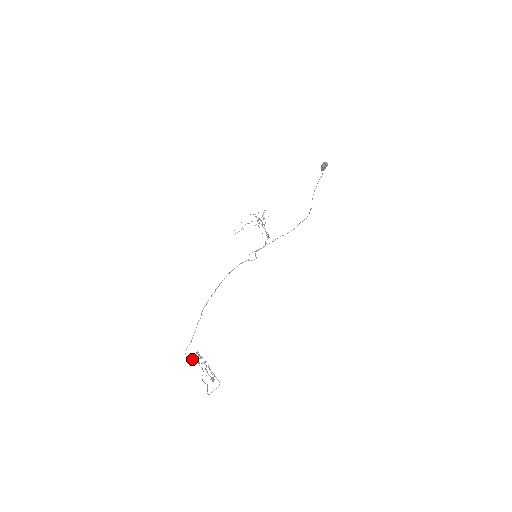
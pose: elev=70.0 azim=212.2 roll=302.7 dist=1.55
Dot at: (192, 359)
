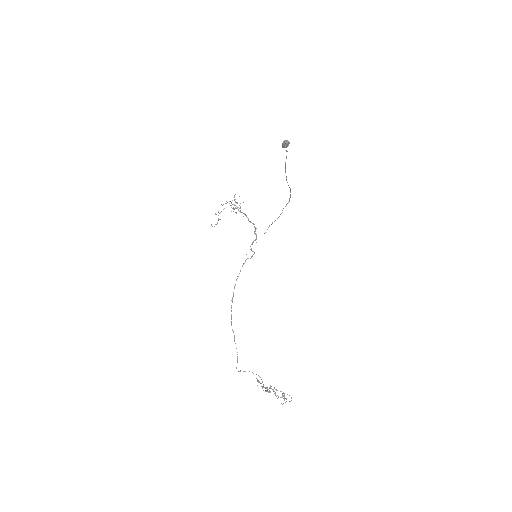
Dot at: (244, 371)
